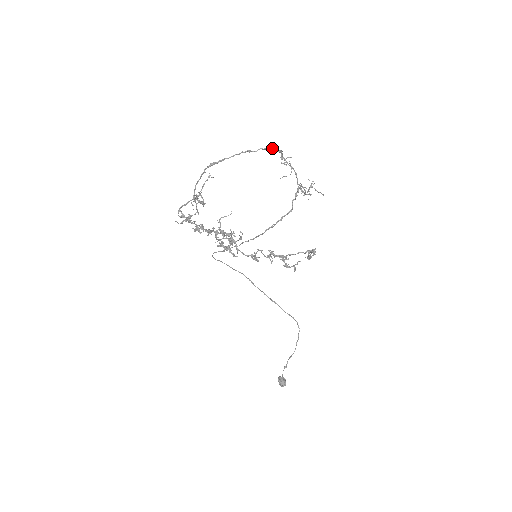
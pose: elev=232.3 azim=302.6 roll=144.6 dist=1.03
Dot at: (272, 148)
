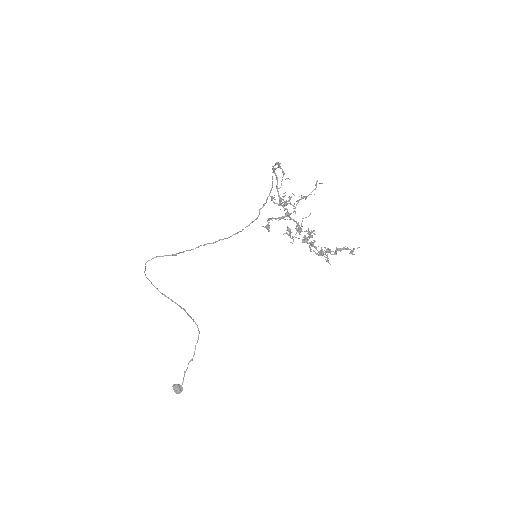
Dot at: (280, 163)
